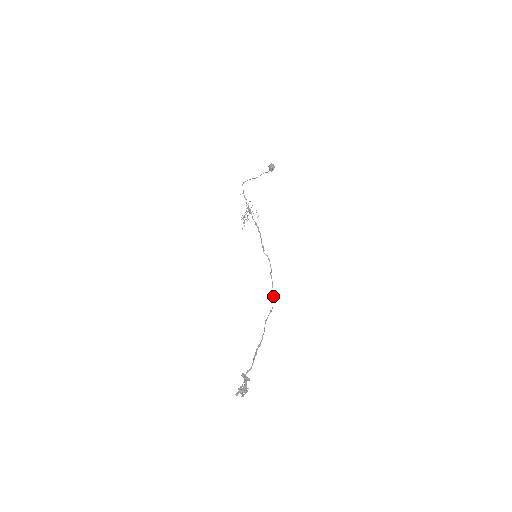
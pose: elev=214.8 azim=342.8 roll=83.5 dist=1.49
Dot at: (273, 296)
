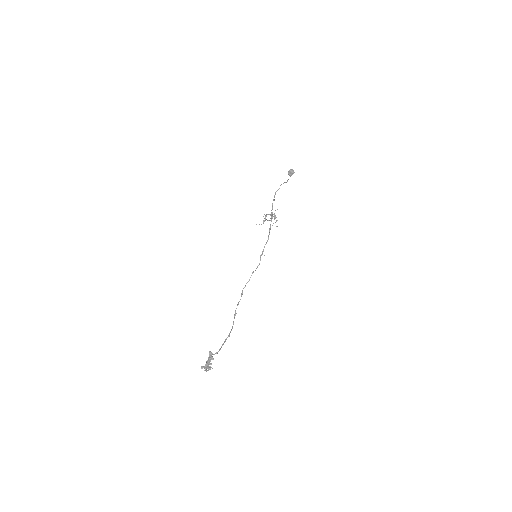
Dot at: occluded
